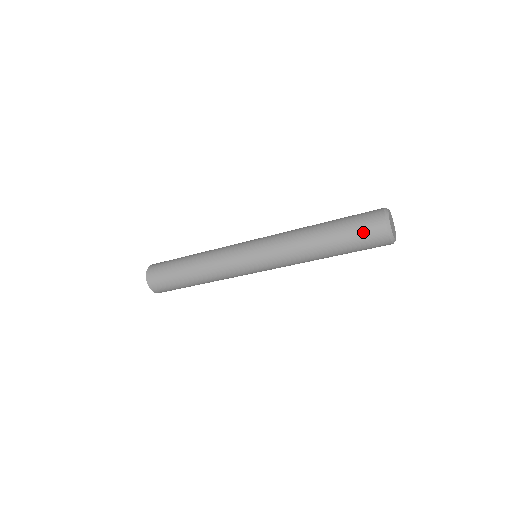
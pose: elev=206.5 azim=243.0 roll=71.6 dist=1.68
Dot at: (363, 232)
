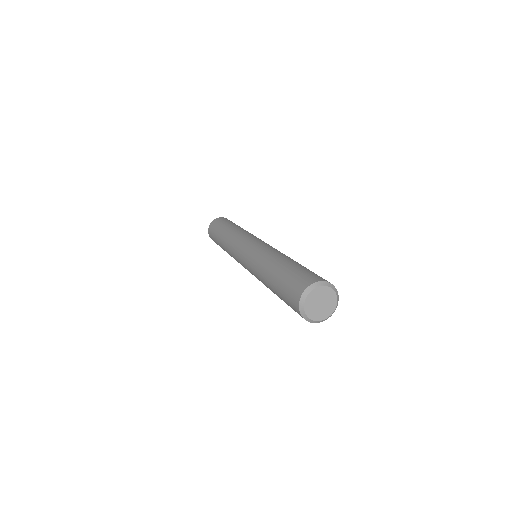
Dot at: occluded
